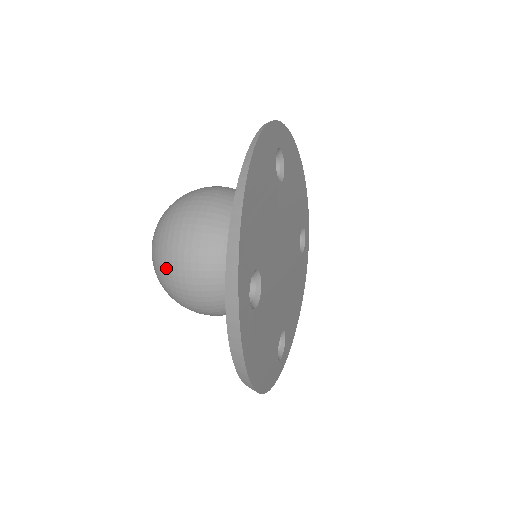
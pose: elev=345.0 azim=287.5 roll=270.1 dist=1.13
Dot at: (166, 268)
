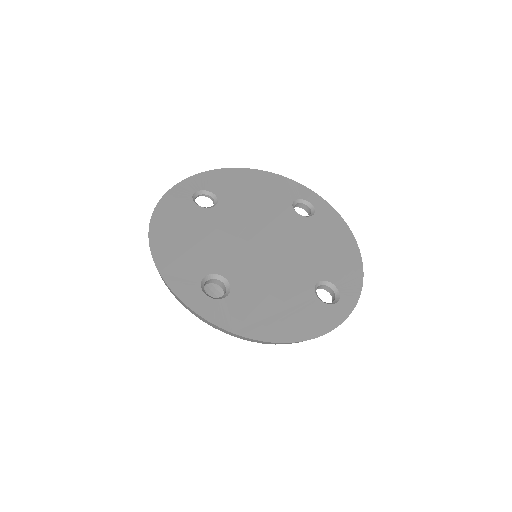
Dot at: occluded
